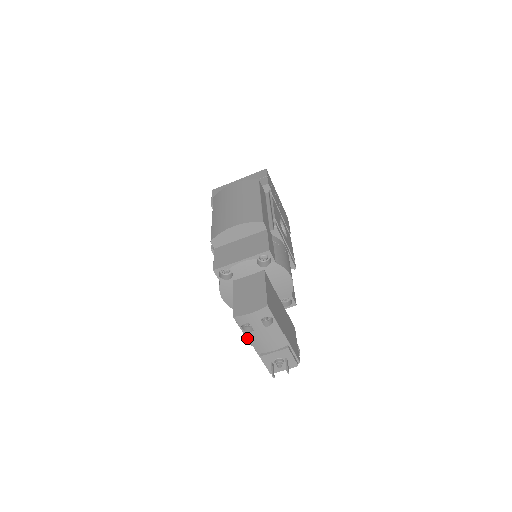
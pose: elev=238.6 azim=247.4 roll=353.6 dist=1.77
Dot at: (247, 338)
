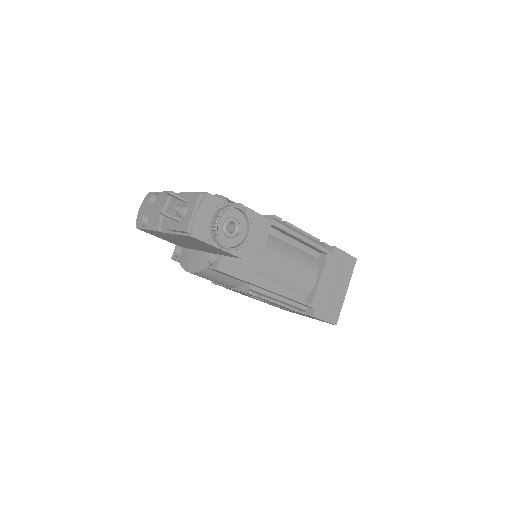
Dot at: (152, 230)
